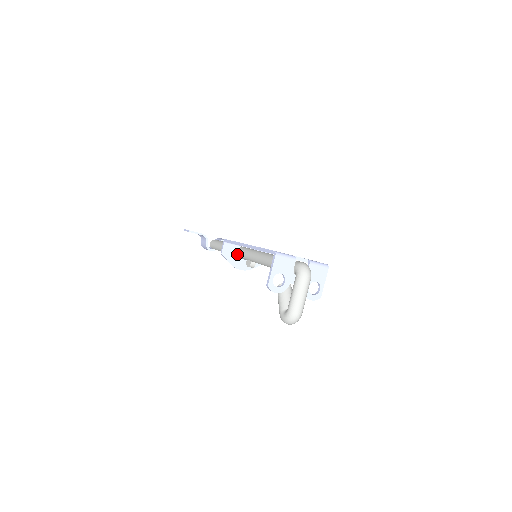
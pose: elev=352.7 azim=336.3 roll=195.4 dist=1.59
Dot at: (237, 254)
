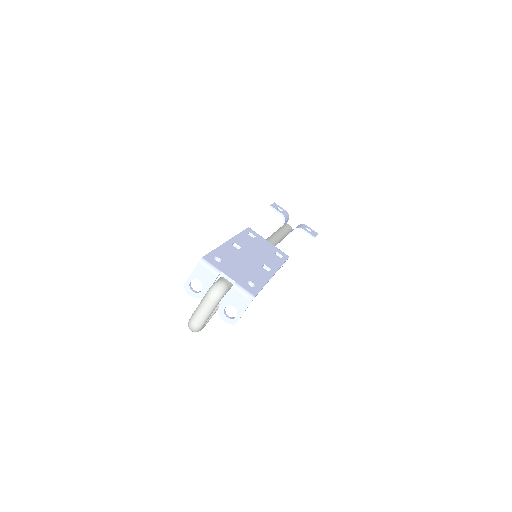
Dot at: occluded
